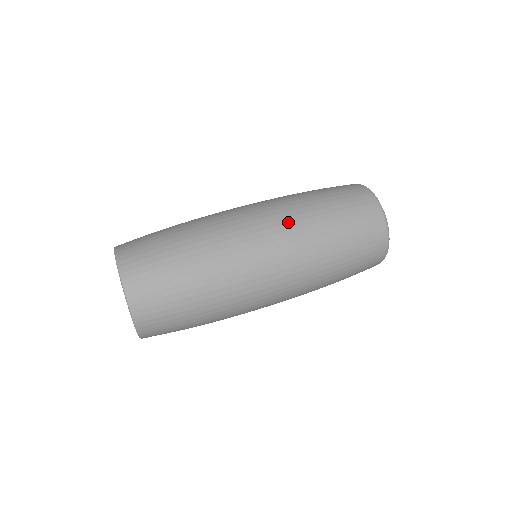
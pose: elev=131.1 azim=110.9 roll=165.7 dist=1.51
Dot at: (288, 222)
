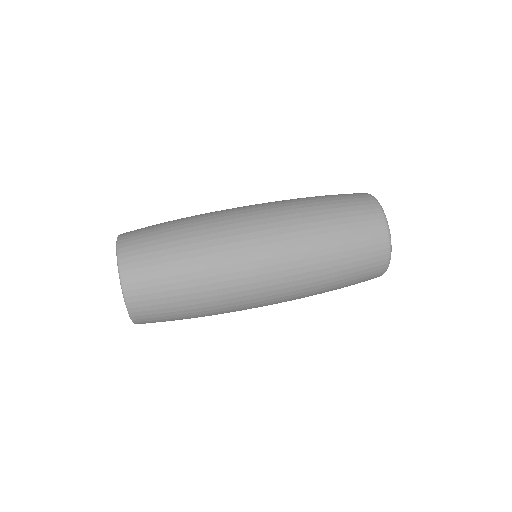
Dot at: (286, 225)
